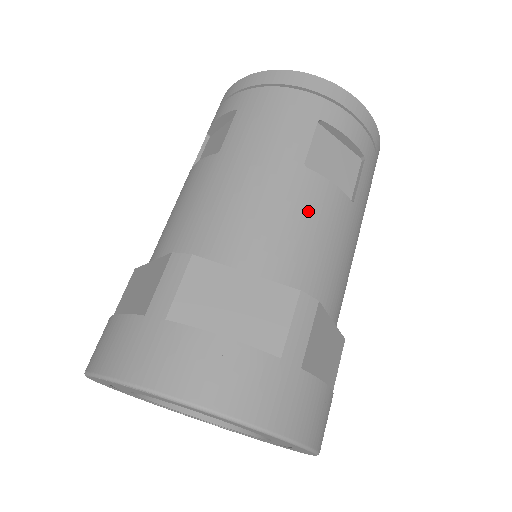
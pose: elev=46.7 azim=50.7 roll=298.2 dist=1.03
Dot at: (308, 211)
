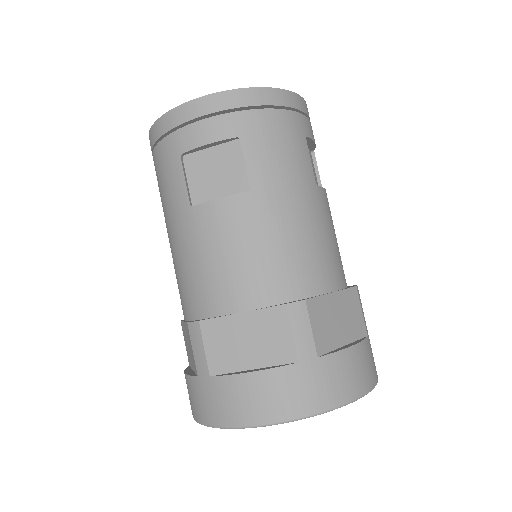
Dot at: (330, 222)
